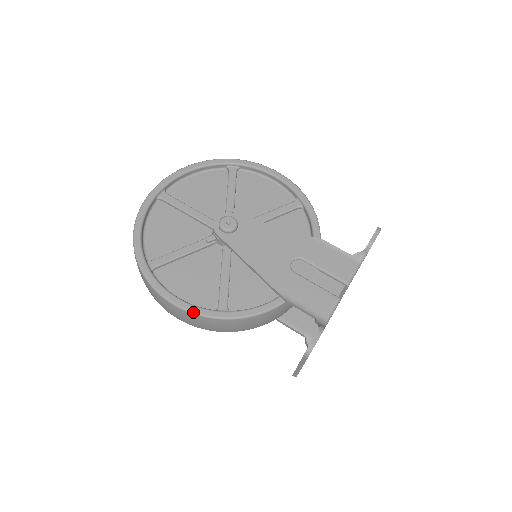
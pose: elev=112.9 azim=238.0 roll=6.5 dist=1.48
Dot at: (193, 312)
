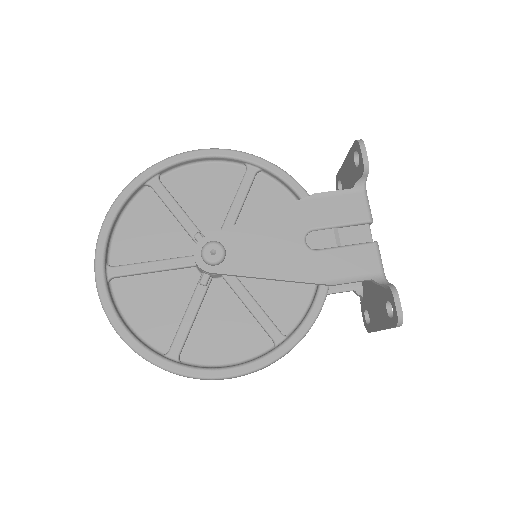
Dot at: (258, 368)
